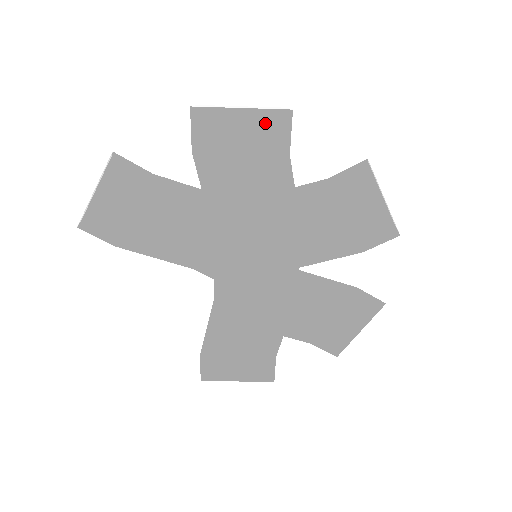
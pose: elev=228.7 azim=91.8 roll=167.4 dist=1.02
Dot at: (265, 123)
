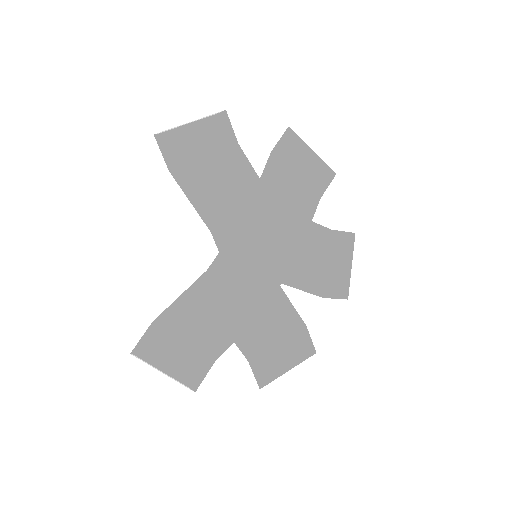
Dot at: (315, 171)
